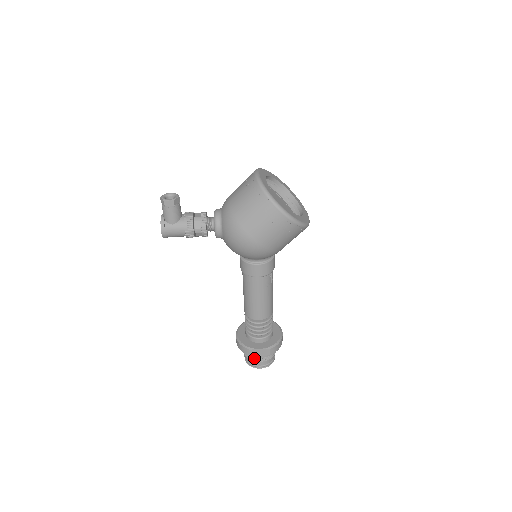
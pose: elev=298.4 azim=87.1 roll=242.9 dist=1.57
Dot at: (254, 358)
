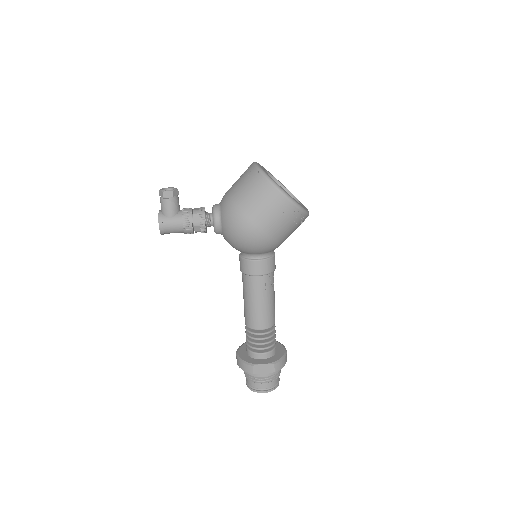
Dot at: (257, 379)
